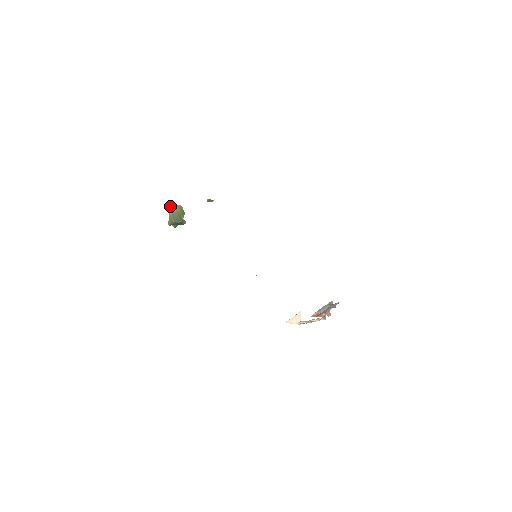
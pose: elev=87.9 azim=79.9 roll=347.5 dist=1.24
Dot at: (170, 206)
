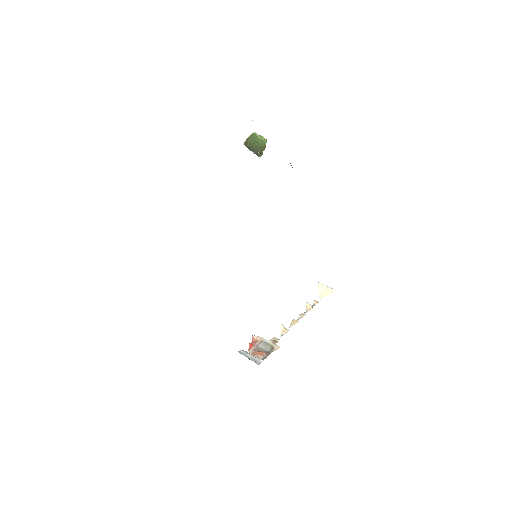
Dot at: (254, 132)
